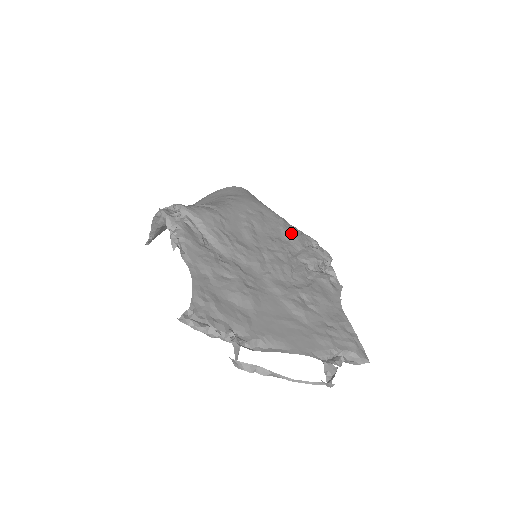
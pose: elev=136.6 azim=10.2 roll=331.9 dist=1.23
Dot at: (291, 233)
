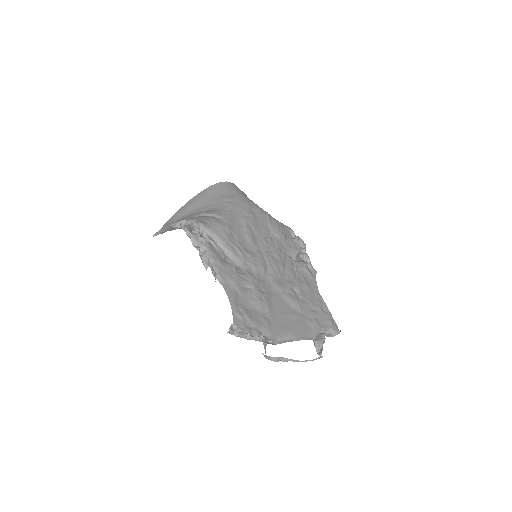
Dot at: (277, 229)
